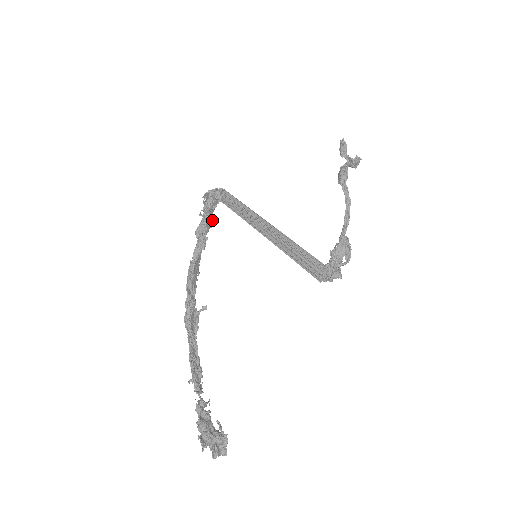
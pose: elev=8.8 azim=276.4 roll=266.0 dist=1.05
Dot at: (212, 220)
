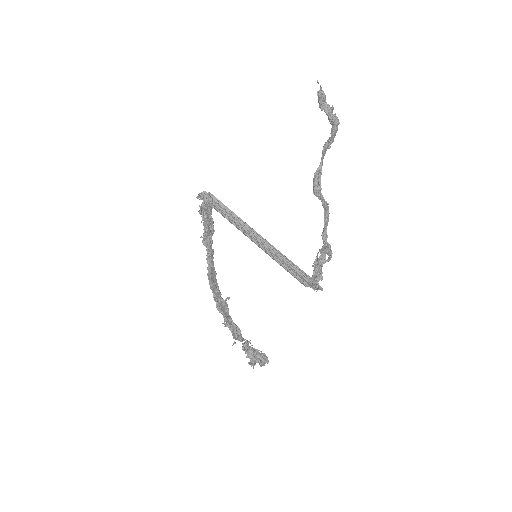
Dot at: (212, 229)
